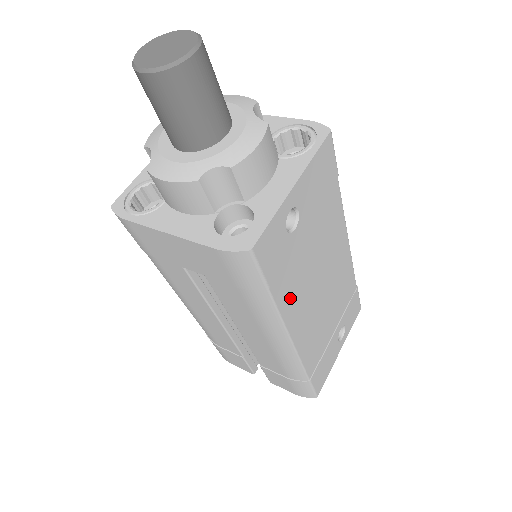
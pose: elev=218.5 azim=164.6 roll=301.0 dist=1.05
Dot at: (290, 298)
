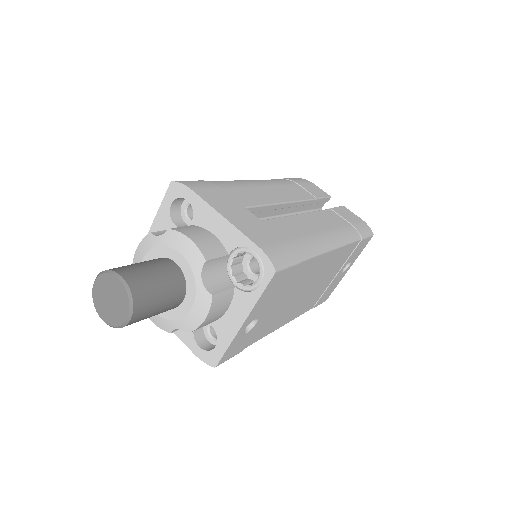
Dot at: (269, 328)
